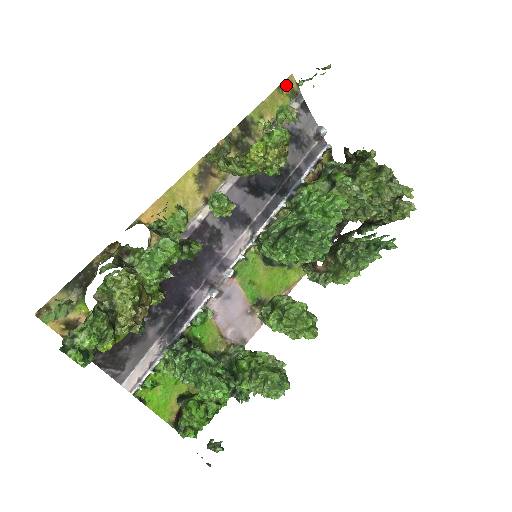
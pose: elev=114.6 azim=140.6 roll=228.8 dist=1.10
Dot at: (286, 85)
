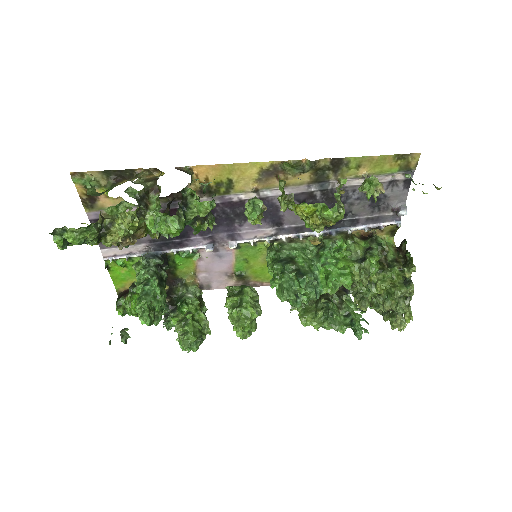
Dot at: (406, 157)
